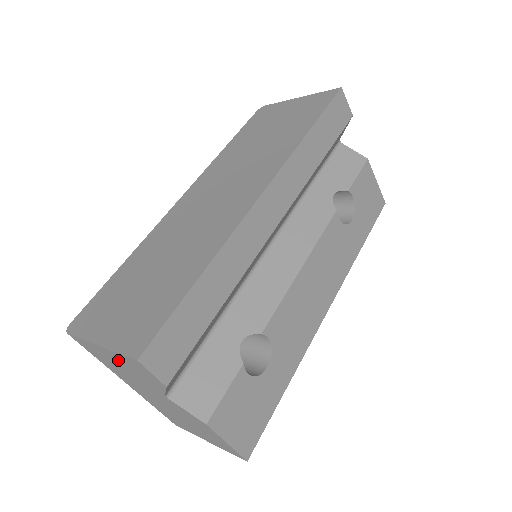
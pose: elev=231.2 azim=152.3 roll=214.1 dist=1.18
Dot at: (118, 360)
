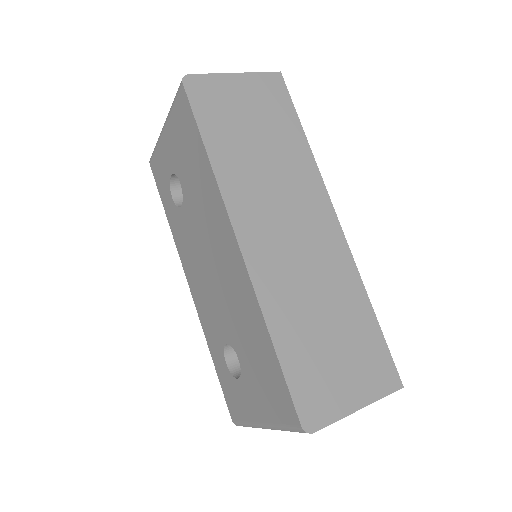
Dot at: occluded
